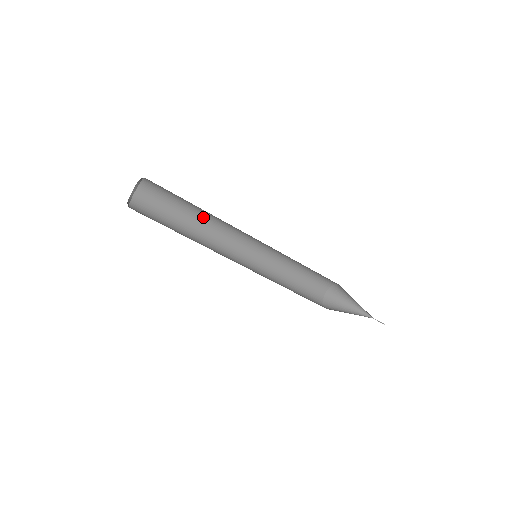
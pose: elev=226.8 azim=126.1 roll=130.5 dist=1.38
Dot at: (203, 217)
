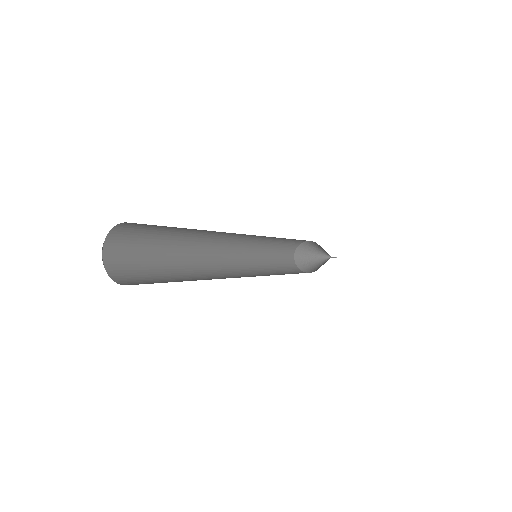
Dot at: (201, 231)
